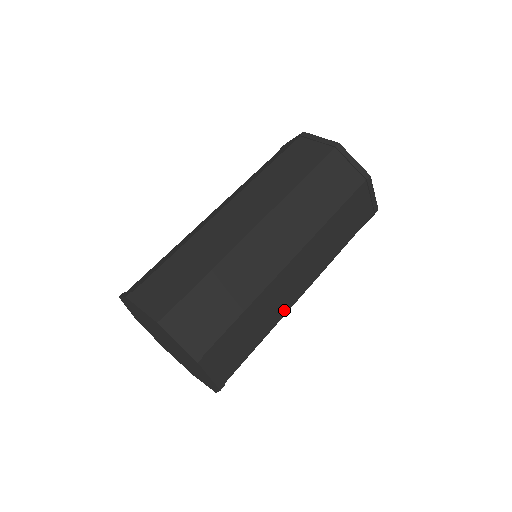
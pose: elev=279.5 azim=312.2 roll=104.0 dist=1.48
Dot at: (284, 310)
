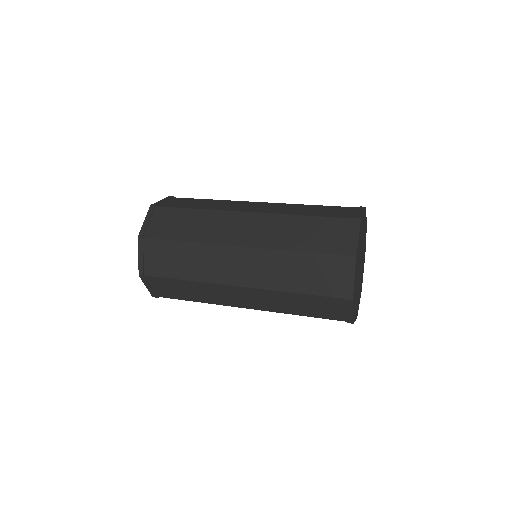
Dot at: occluded
